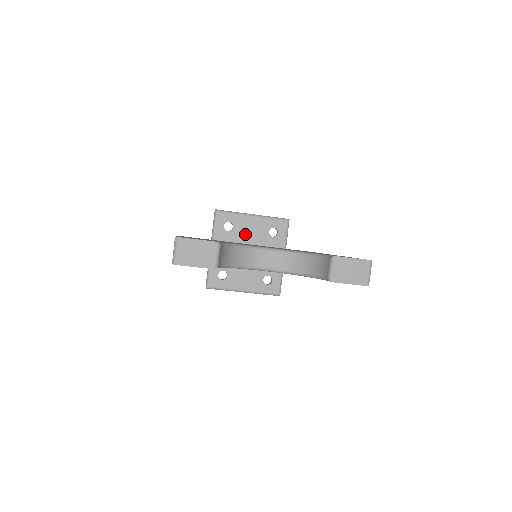
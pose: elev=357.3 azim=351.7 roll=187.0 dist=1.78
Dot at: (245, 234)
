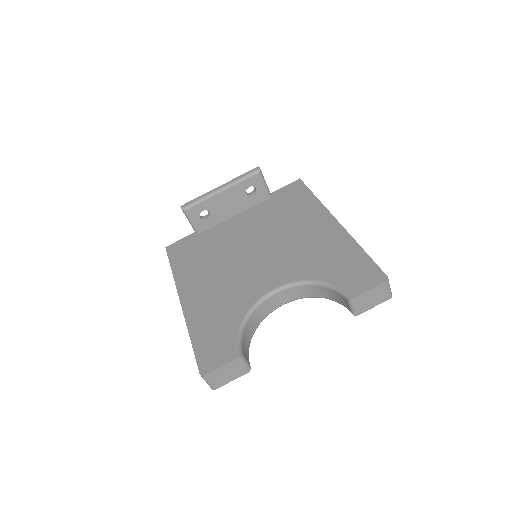
Dot at: (225, 211)
